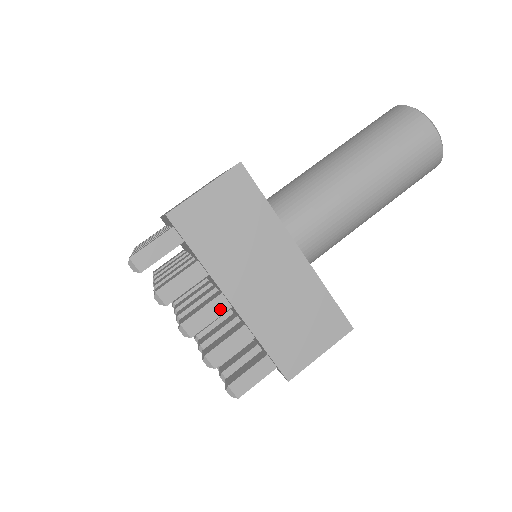
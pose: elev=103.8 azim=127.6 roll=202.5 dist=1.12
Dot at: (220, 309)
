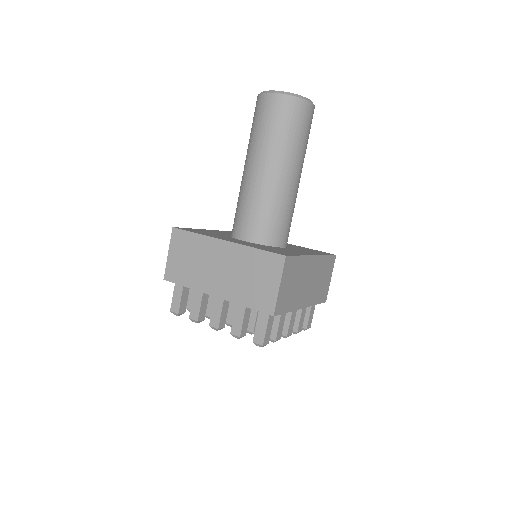
Dot at: (220, 303)
